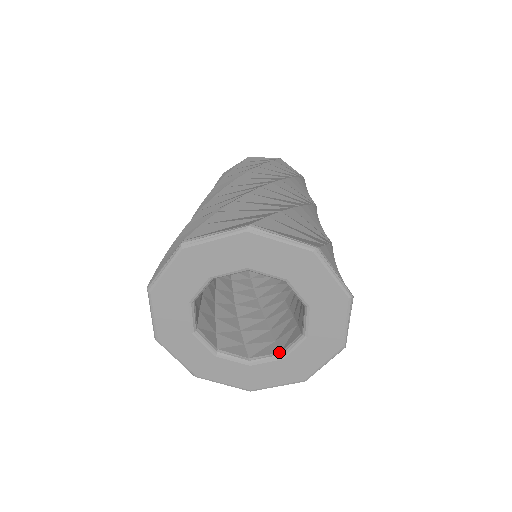
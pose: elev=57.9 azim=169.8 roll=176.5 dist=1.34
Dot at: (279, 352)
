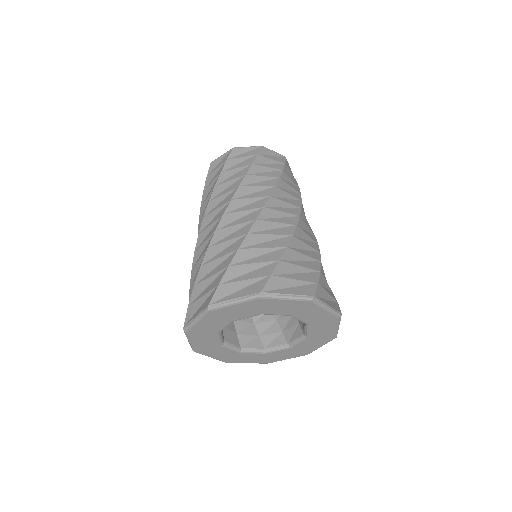
Dot at: (287, 343)
